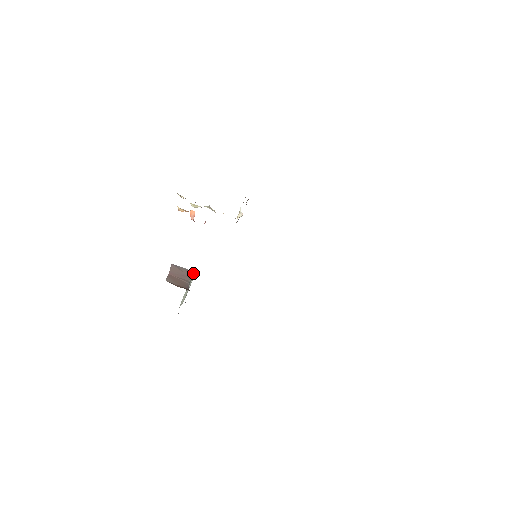
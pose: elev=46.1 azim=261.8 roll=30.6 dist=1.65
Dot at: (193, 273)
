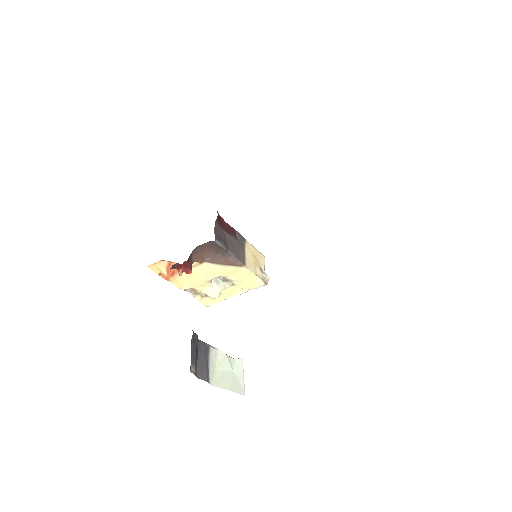
Dot at: (238, 358)
